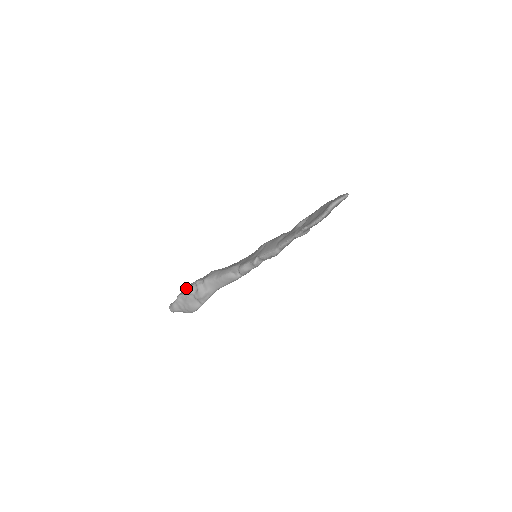
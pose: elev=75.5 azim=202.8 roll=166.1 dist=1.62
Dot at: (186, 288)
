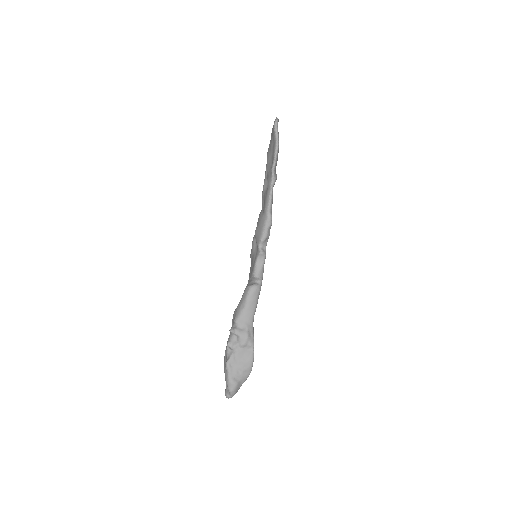
Dot at: (225, 356)
